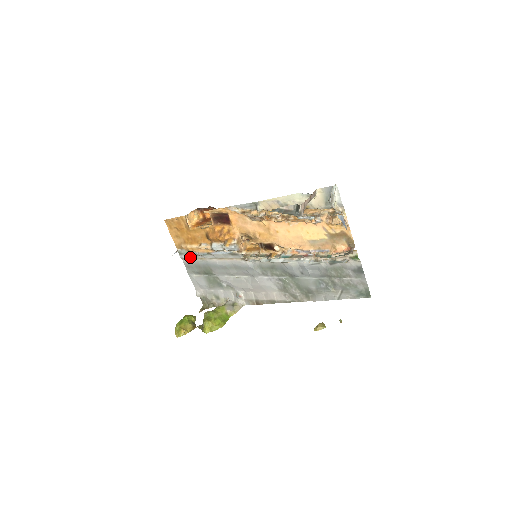
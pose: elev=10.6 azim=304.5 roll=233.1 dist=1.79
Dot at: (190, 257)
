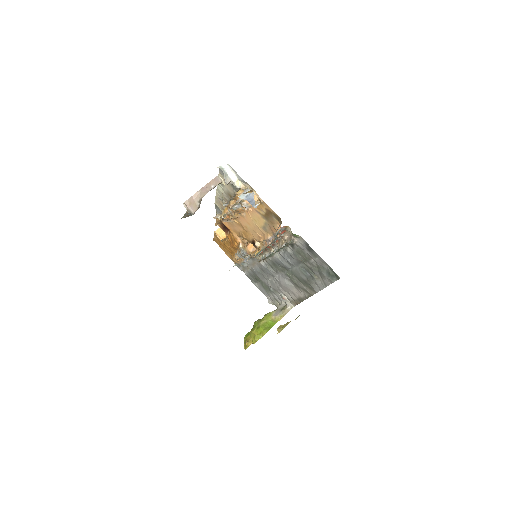
Dot at: (243, 268)
